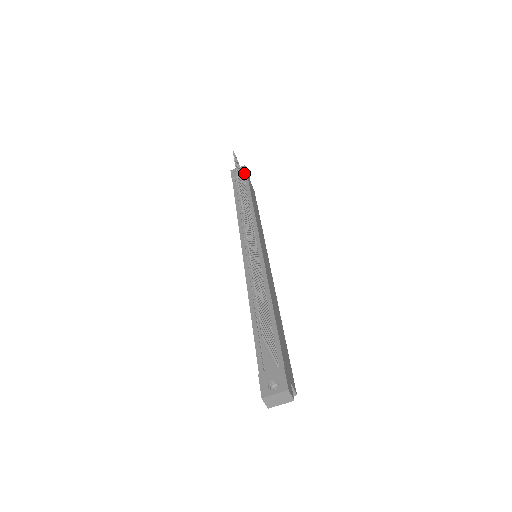
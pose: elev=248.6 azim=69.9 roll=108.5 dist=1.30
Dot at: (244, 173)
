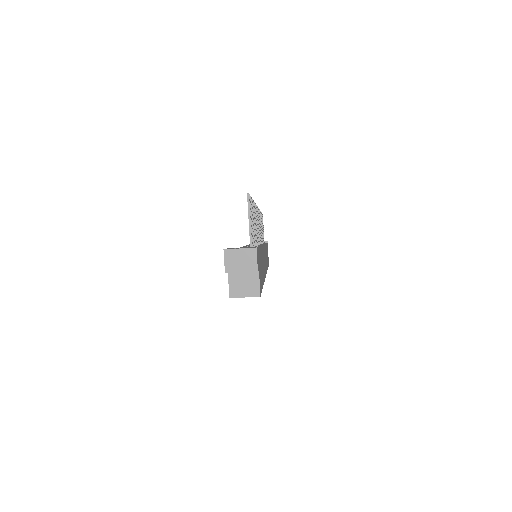
Dot at: (265, 241)
